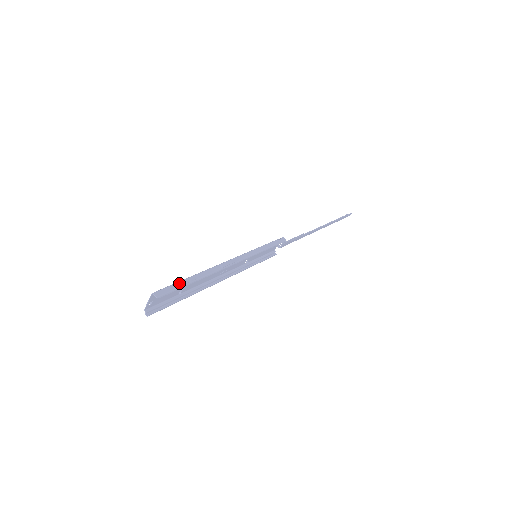
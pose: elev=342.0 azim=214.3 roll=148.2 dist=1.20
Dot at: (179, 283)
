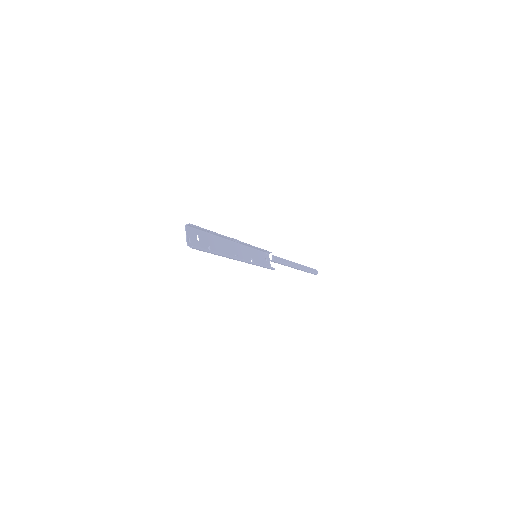
Dot at: (202, 230)
